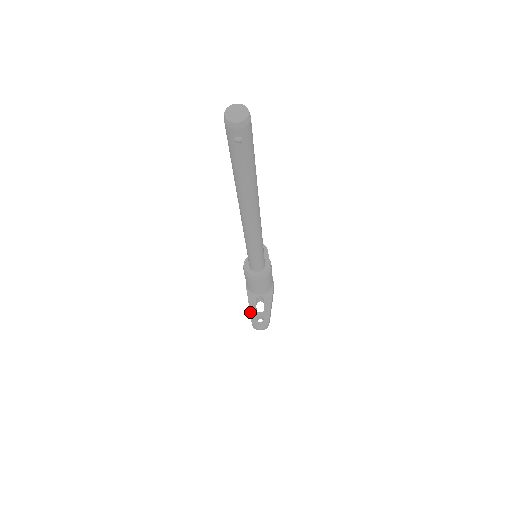
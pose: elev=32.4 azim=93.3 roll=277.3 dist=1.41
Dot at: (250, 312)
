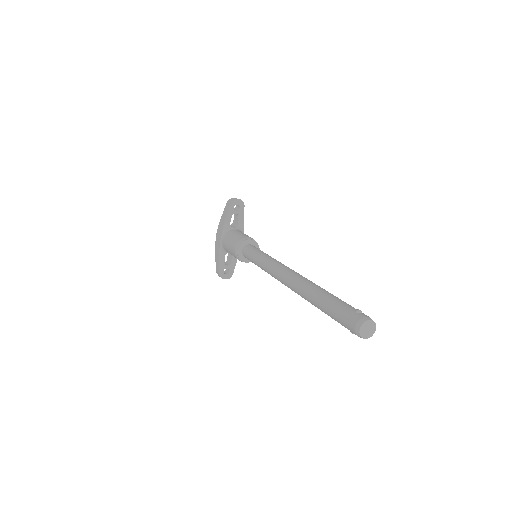
Dot at: (219, 265)
